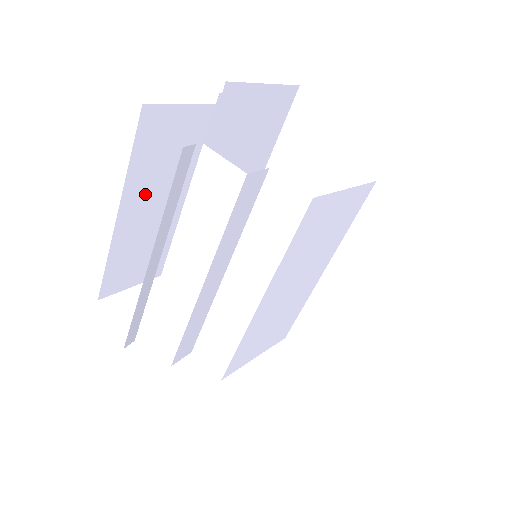
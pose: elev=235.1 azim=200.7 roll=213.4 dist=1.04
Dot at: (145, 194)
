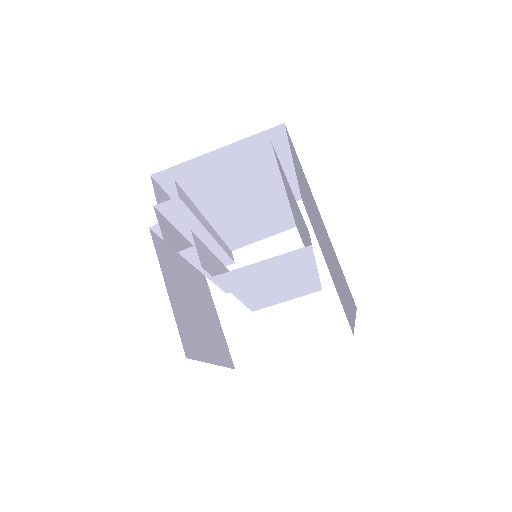
Dot at: occluded
